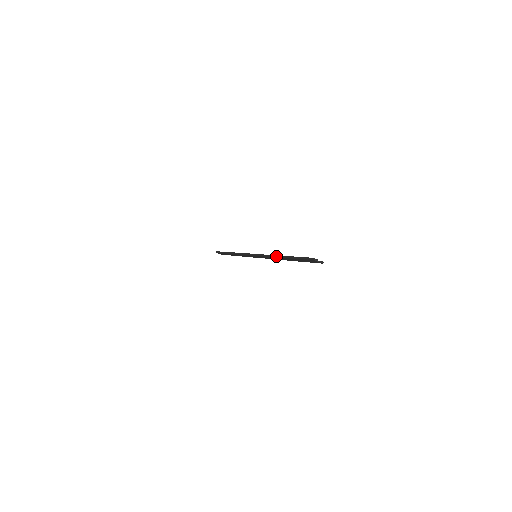
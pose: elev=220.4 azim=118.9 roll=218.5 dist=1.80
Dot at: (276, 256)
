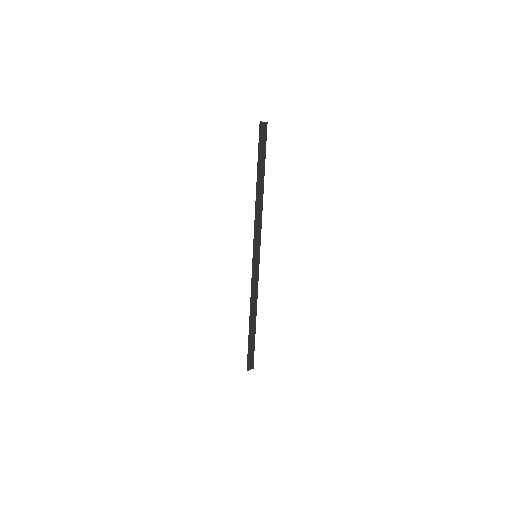
Dot at: occluded
